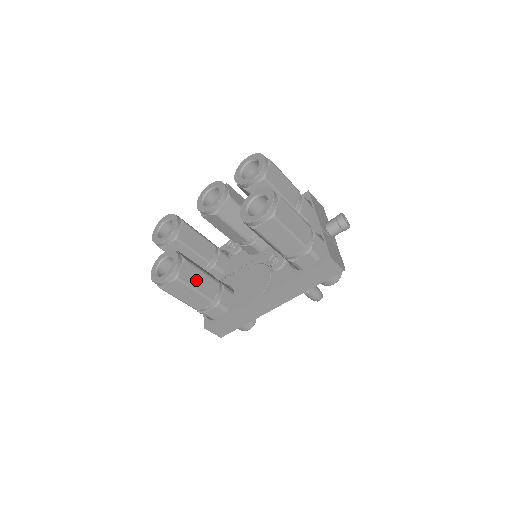
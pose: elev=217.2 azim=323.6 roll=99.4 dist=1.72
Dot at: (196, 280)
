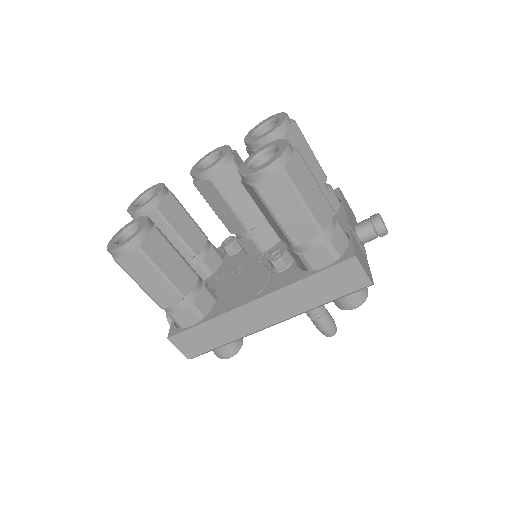
Dot at: (166, 260)
